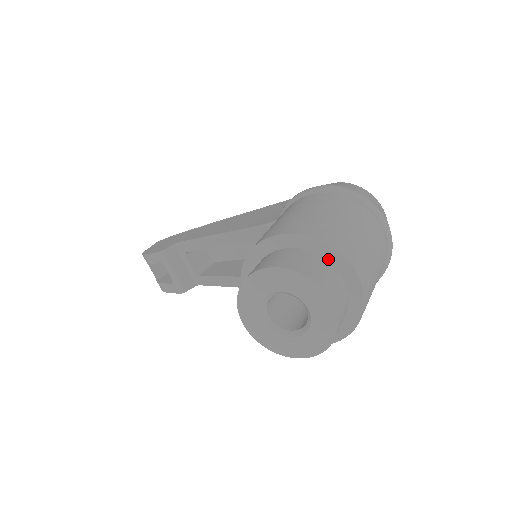
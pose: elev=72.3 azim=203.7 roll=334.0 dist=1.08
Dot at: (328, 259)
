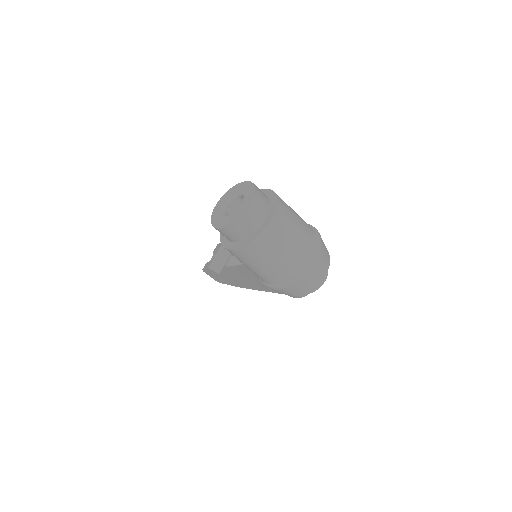
Dot at: (271, 205)
